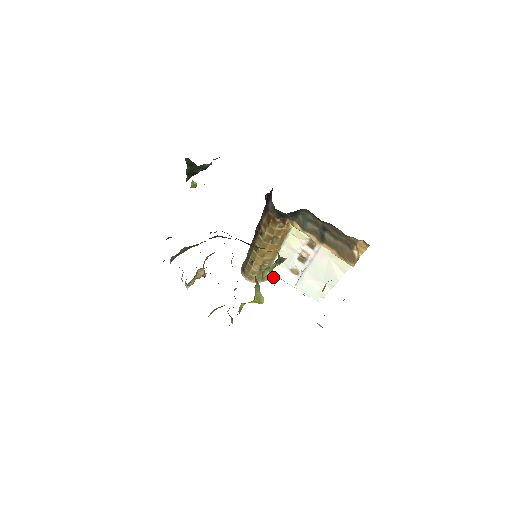
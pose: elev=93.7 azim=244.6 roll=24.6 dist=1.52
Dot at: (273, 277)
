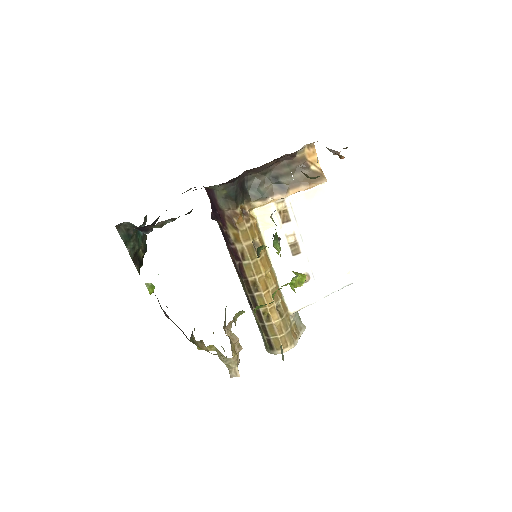
Dot at: (300, 329)
